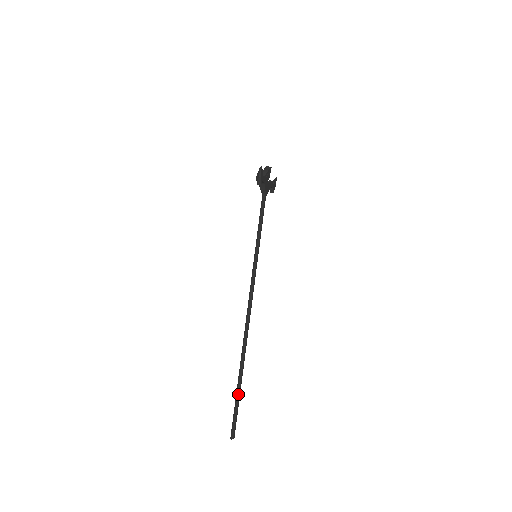
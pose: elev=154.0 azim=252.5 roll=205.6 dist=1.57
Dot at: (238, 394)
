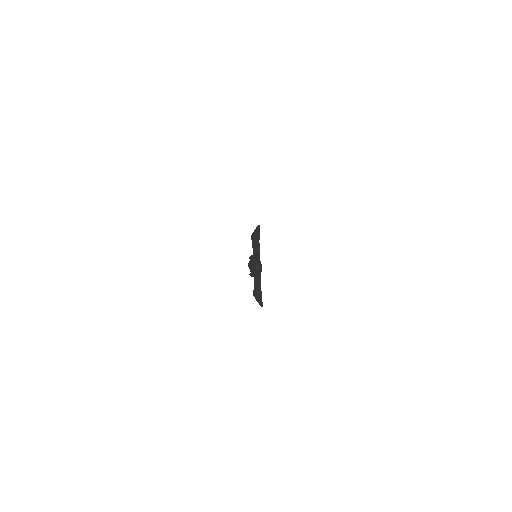
Dot at: occluded
